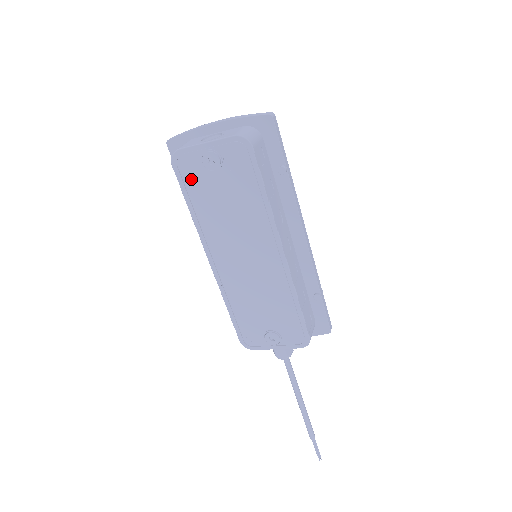
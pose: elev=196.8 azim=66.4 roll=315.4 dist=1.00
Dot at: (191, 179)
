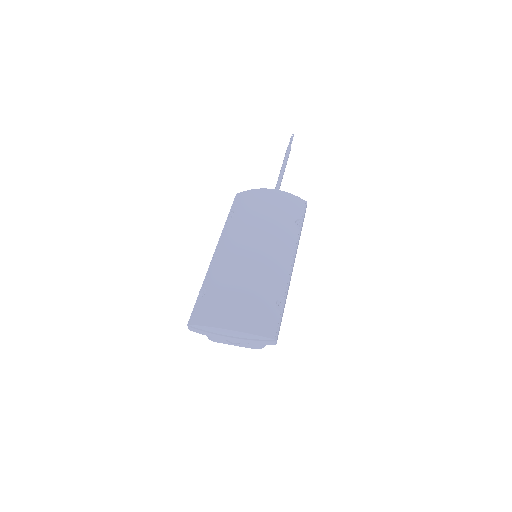
Dot at: occluded
